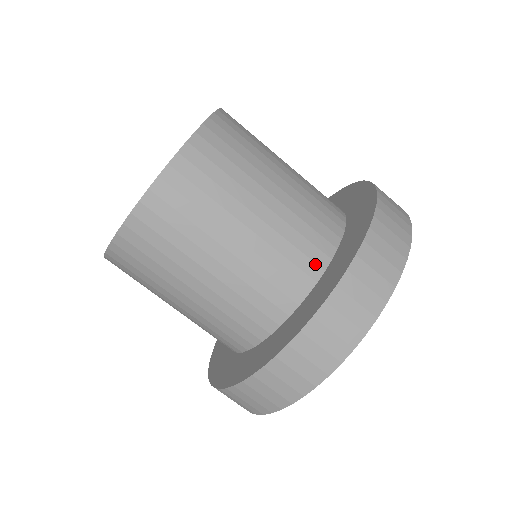
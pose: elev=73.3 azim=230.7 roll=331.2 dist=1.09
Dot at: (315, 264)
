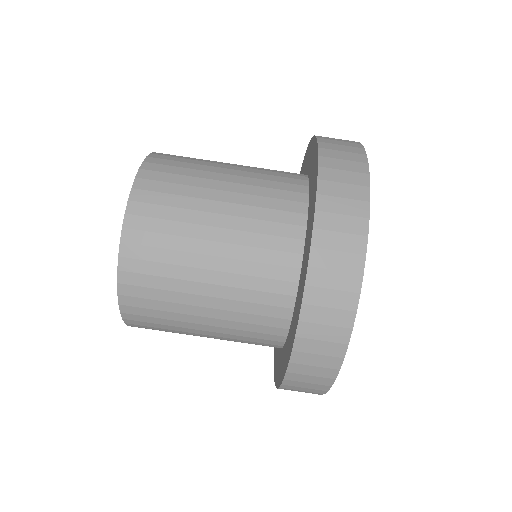
Dot at: (294, 226)
